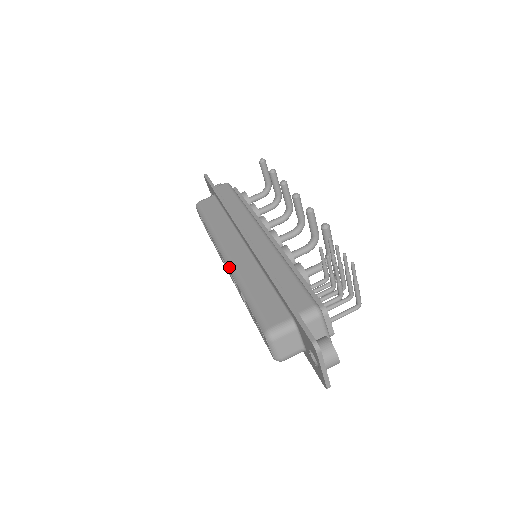
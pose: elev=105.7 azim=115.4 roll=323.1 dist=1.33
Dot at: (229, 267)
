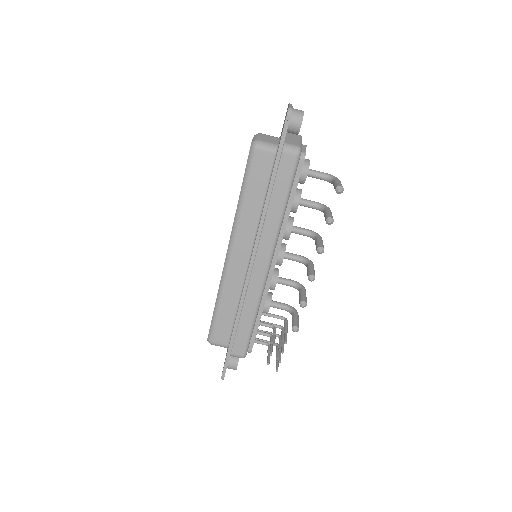
Dot at: (224, 269)
